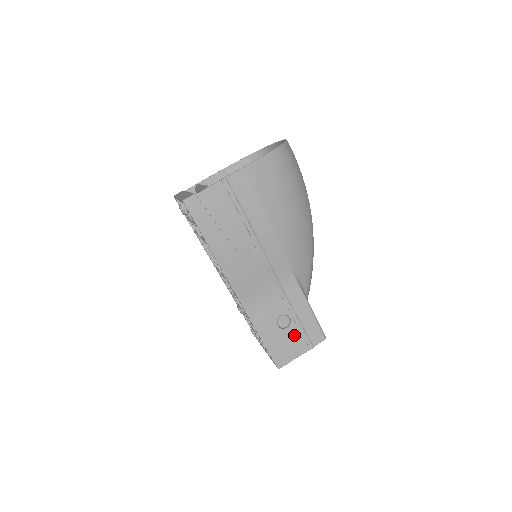
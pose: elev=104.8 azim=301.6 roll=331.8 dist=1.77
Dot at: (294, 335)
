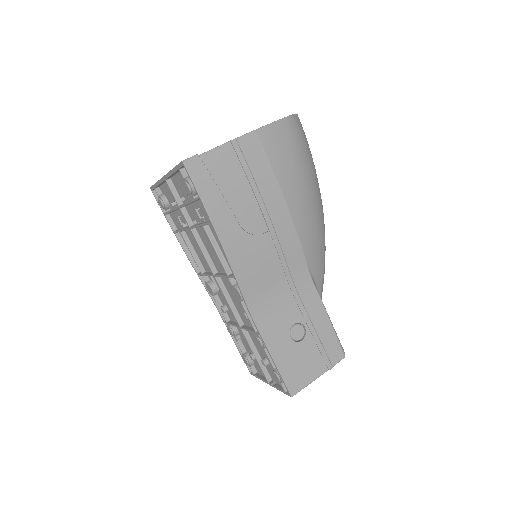
Dot at: (310, 350)
